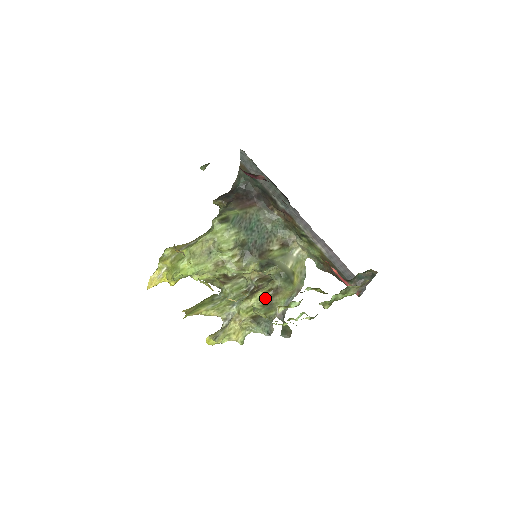
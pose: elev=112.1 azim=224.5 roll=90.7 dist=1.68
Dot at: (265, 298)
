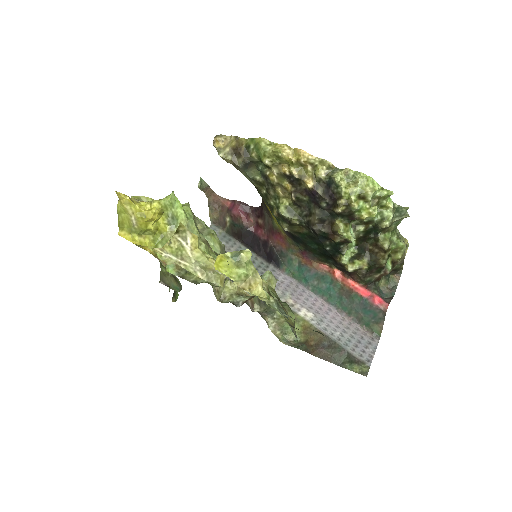
Dot at: occluded
